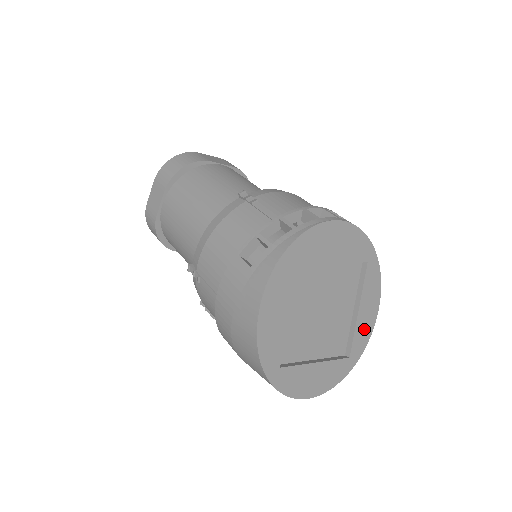
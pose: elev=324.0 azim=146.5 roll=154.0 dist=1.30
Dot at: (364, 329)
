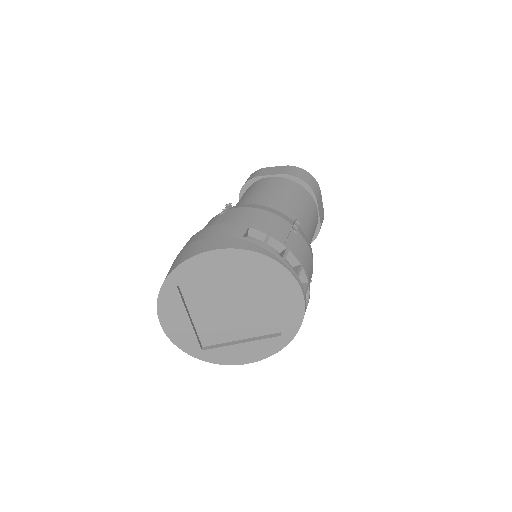
Dot at: (228, 355)
